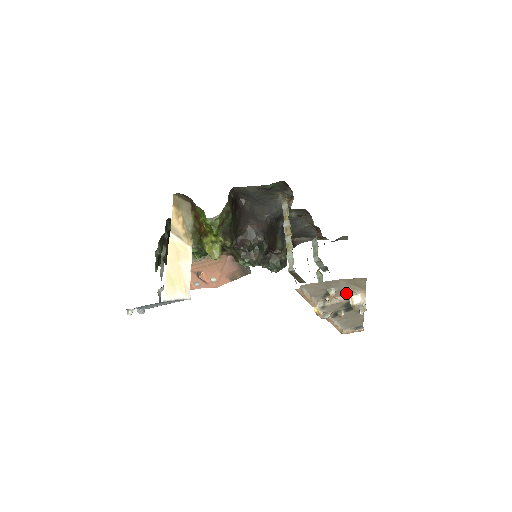
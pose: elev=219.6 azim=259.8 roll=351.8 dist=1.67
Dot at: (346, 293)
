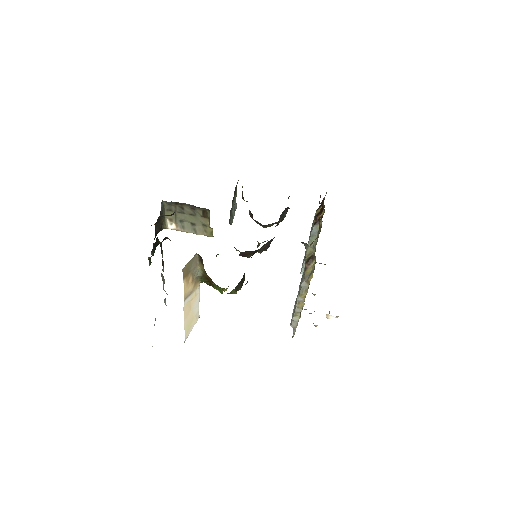
Dot at: occluded
